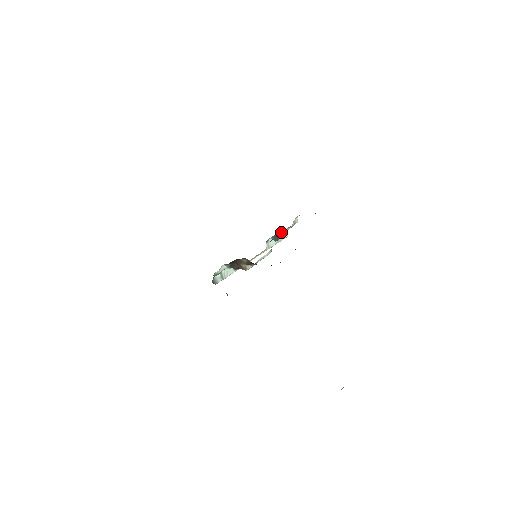
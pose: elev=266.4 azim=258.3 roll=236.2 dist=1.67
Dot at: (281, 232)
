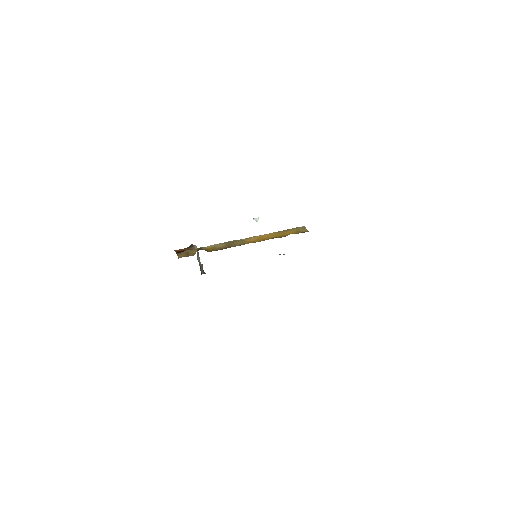
Dot at: occluded
